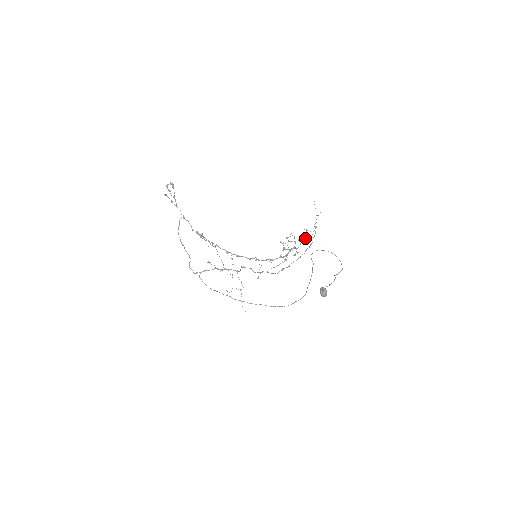
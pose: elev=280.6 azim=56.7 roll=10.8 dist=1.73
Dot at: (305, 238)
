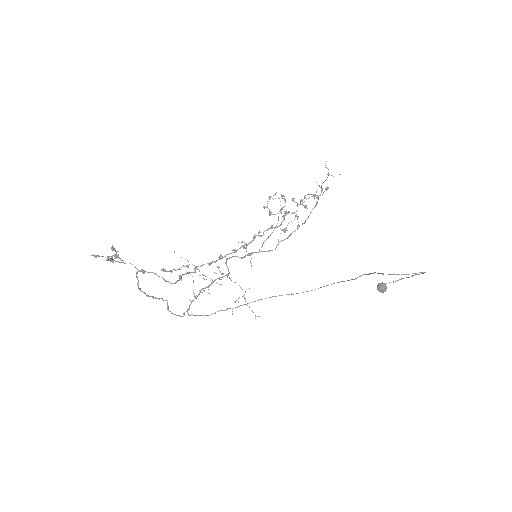
Dot at: (306, 199)
